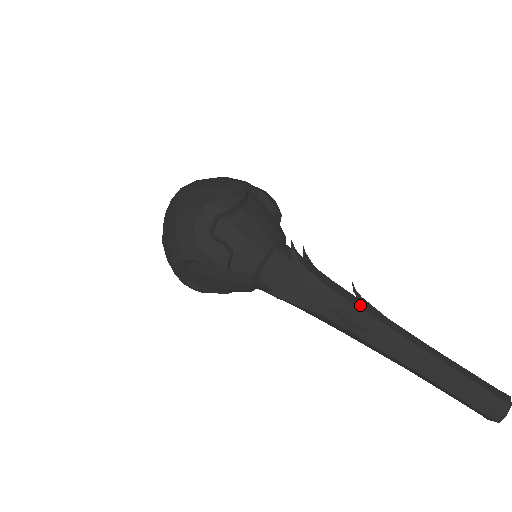
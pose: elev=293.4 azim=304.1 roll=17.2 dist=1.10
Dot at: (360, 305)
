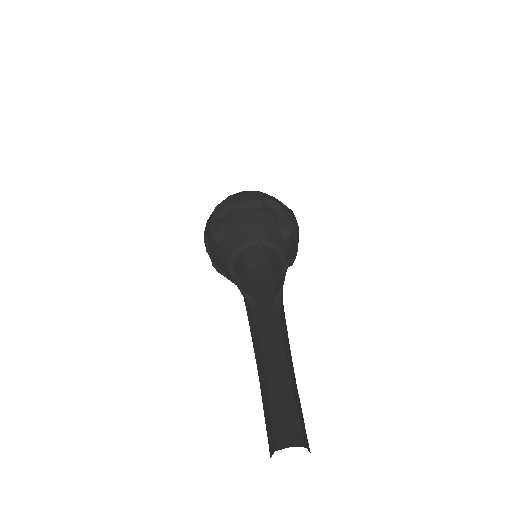
Dot at: (269, 304)
